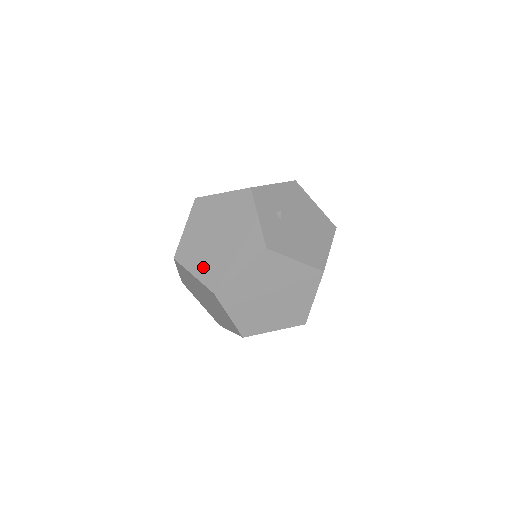
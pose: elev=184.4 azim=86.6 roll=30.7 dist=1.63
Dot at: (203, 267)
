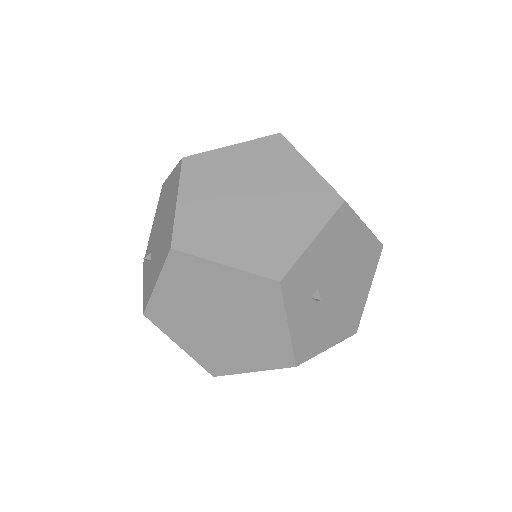
Dot at: (195, 345)
